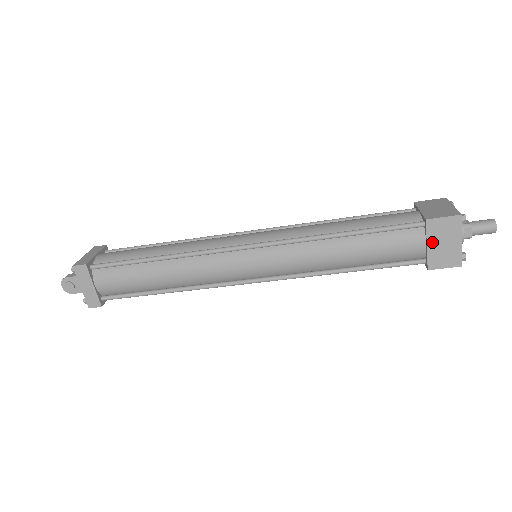
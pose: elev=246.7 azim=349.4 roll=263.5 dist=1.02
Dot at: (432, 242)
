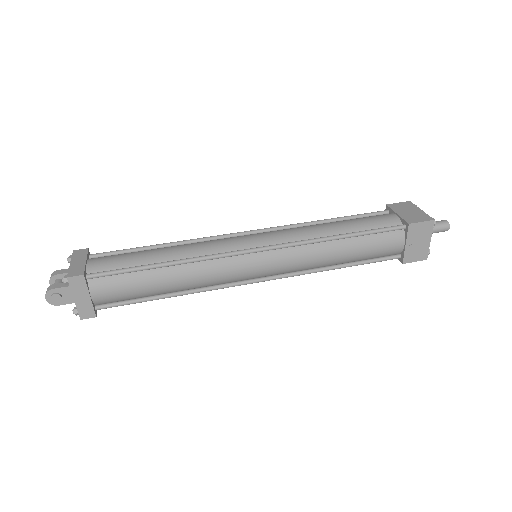
Dot at: (410, 242)
